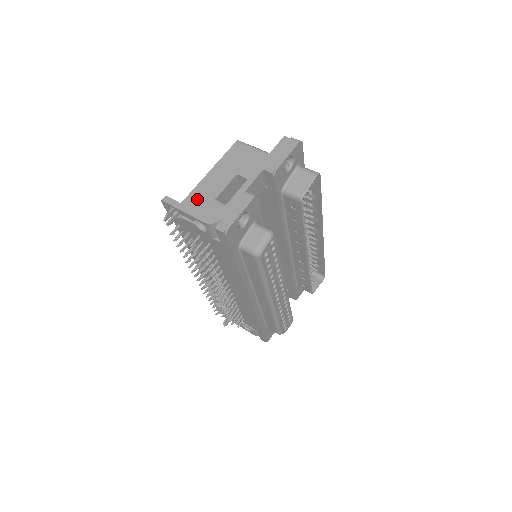
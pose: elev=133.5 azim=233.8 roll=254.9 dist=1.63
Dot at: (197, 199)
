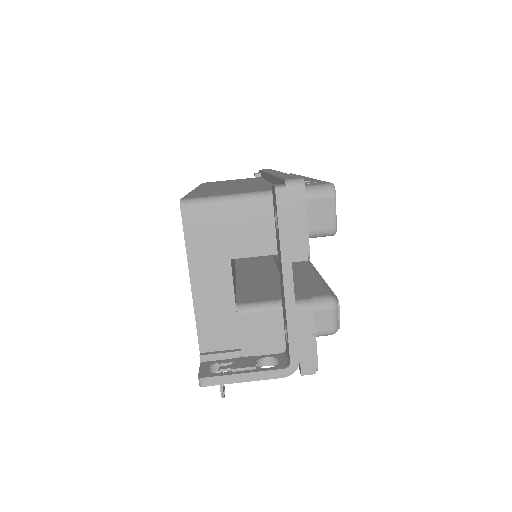
Dot at: (214, 326)
